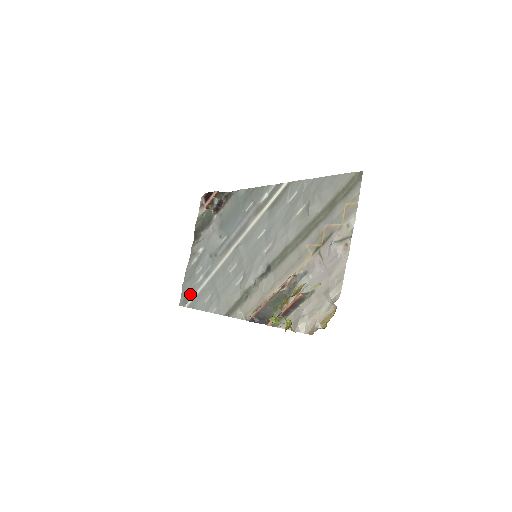
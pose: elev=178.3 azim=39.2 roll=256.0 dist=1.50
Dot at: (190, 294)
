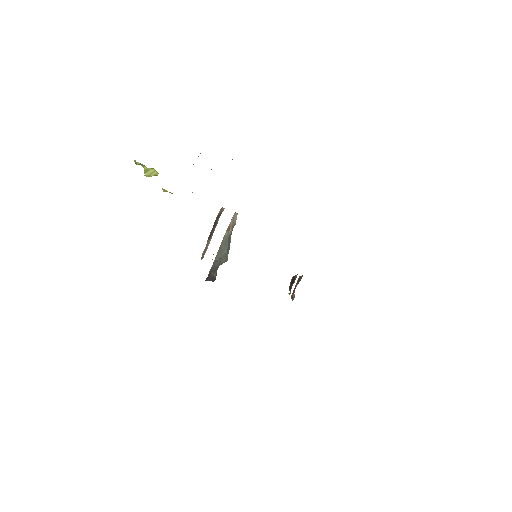
Dot at: occluded
